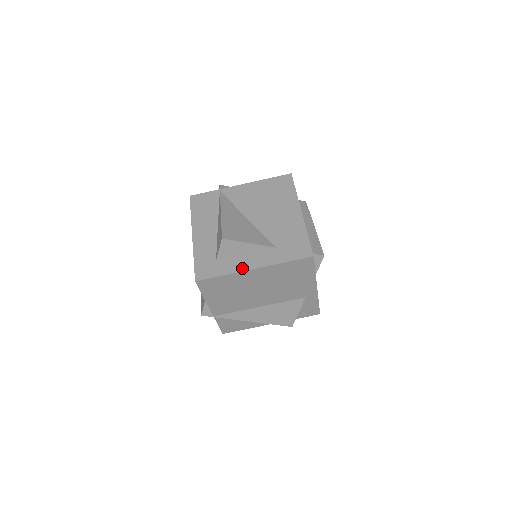
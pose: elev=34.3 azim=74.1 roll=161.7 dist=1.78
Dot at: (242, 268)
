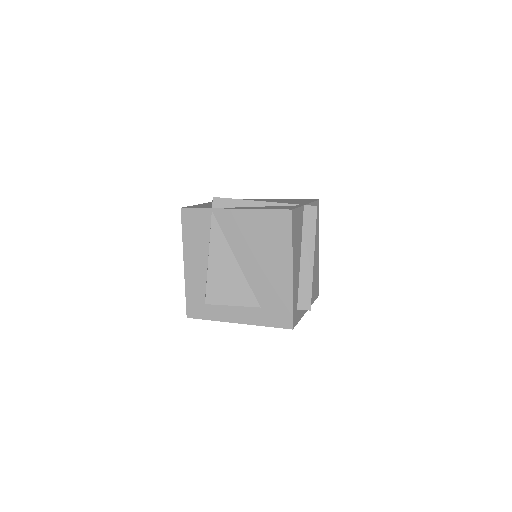
Dot at: (227, 319)
